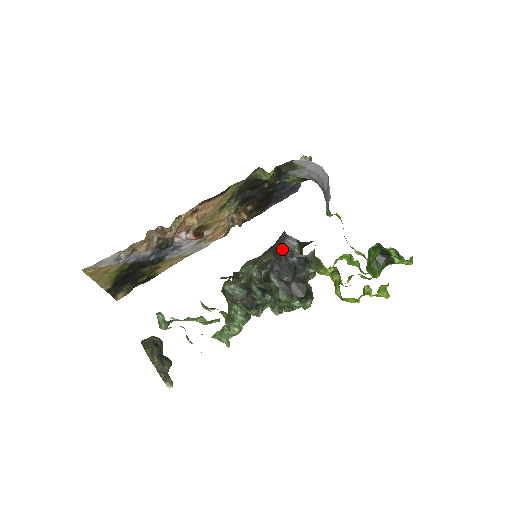
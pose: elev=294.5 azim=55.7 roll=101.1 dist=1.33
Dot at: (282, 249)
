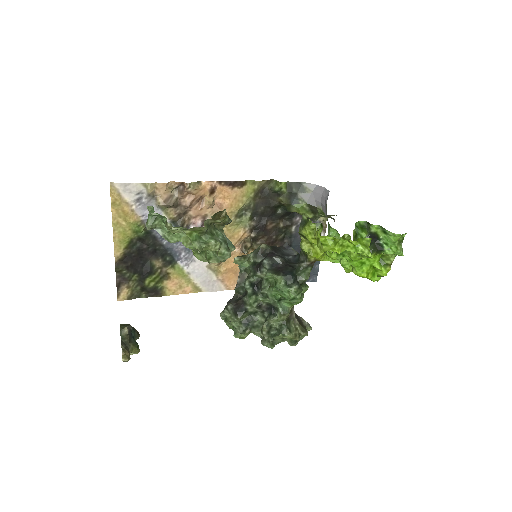
Dot at: (281, 251)
